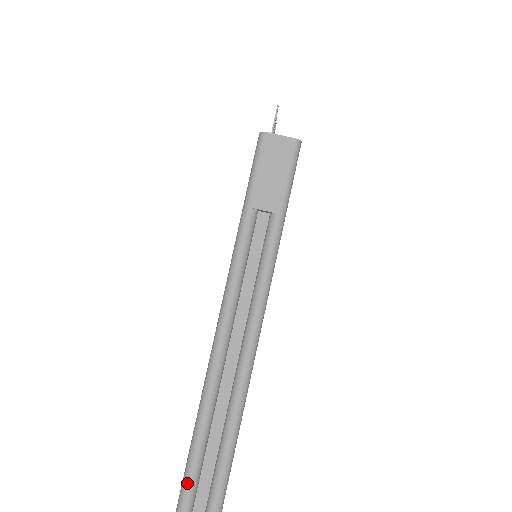
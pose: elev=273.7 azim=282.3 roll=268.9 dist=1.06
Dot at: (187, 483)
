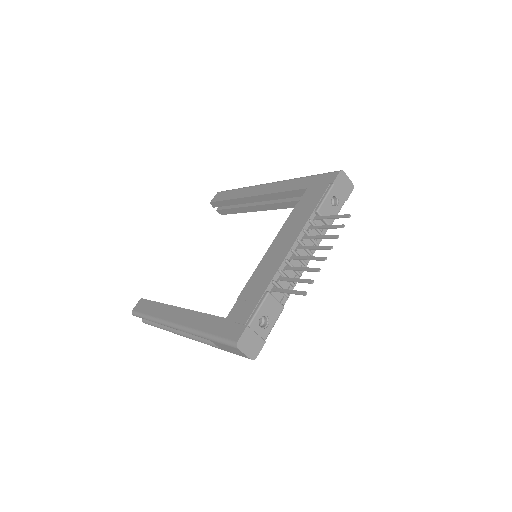
Dot at: (138, 316)
